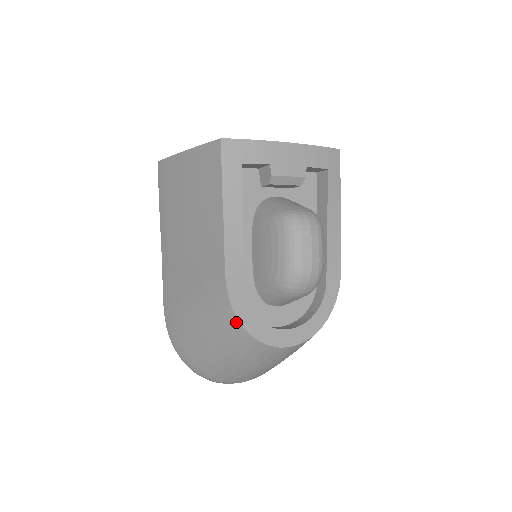
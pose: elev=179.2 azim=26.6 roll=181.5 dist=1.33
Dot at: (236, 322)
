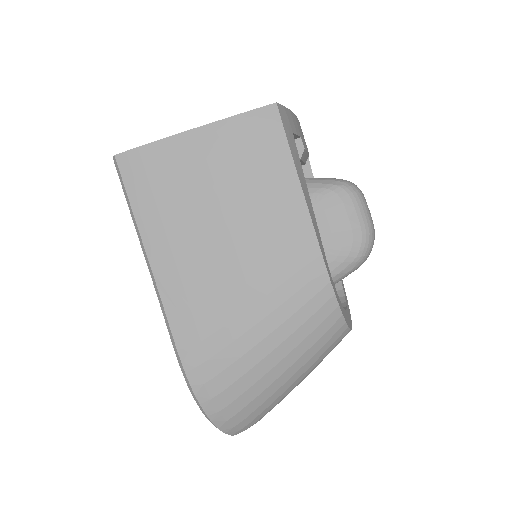
Dot at: (335, 310)
